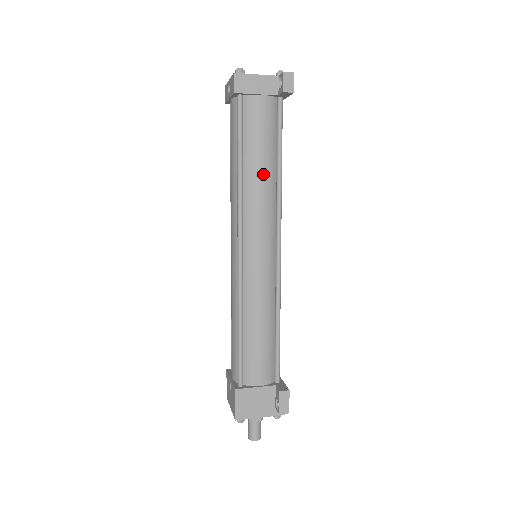
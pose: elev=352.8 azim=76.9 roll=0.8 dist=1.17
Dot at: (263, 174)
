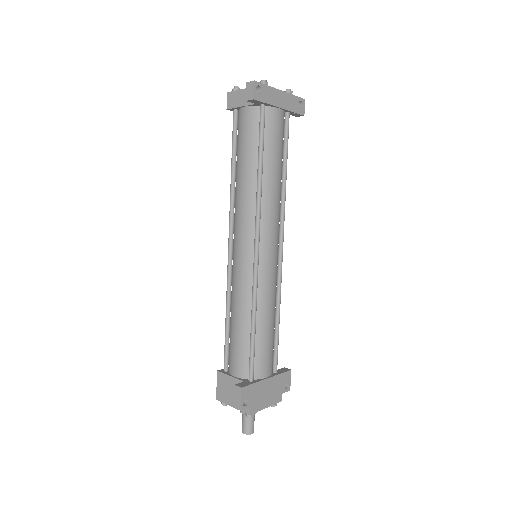
Dot at: (244, 178)
